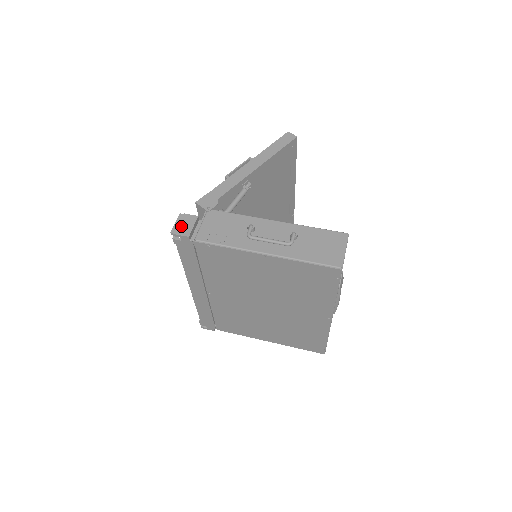
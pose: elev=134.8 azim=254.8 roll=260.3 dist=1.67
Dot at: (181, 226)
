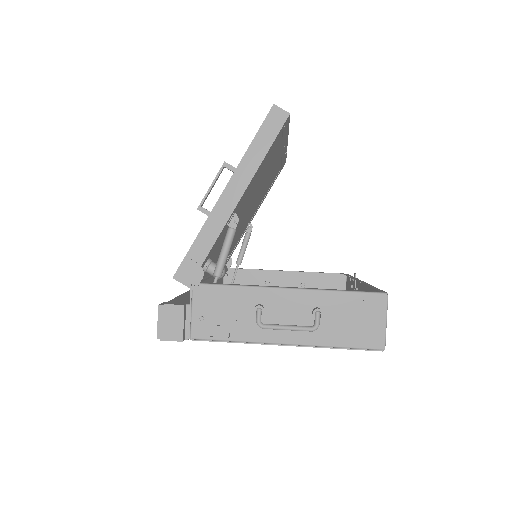
Dot at: (167, 326)
